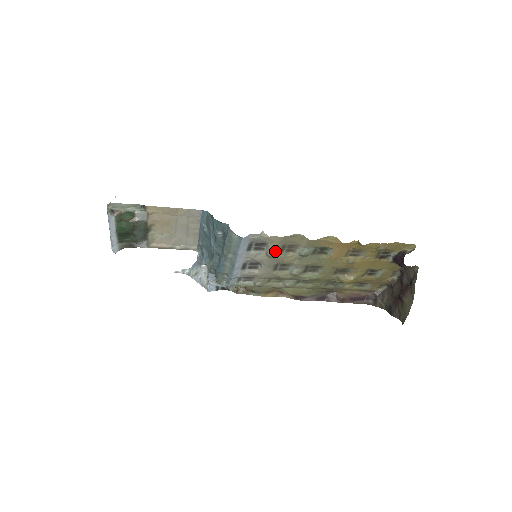
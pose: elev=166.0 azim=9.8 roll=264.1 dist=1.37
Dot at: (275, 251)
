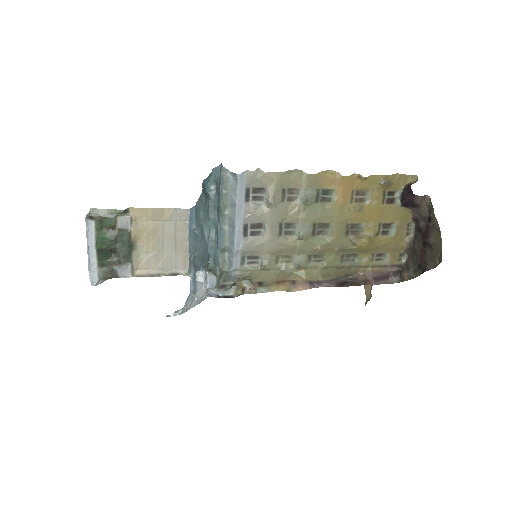
Dot at: (276, 198)
